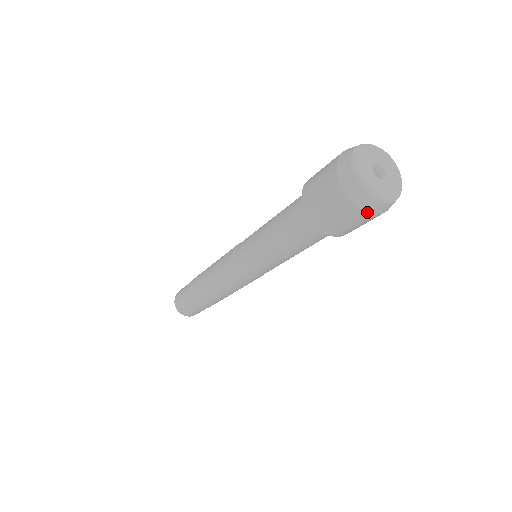
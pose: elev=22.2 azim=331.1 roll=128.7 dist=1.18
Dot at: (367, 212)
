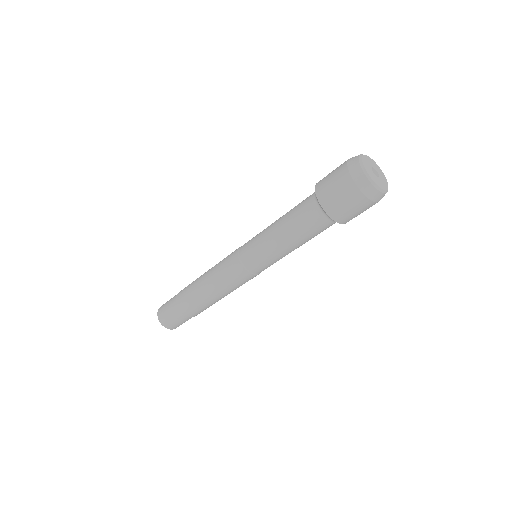
Dot at: (362, 192)
